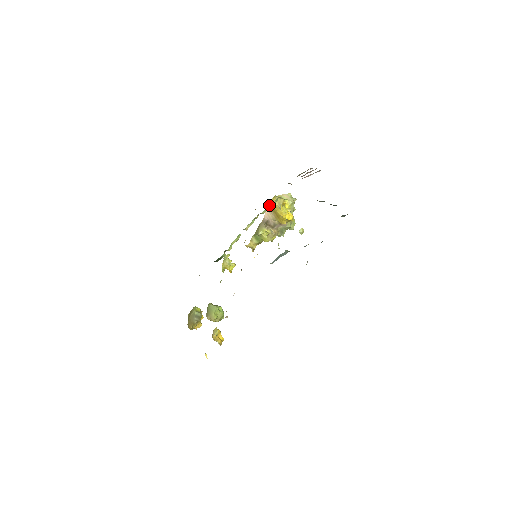
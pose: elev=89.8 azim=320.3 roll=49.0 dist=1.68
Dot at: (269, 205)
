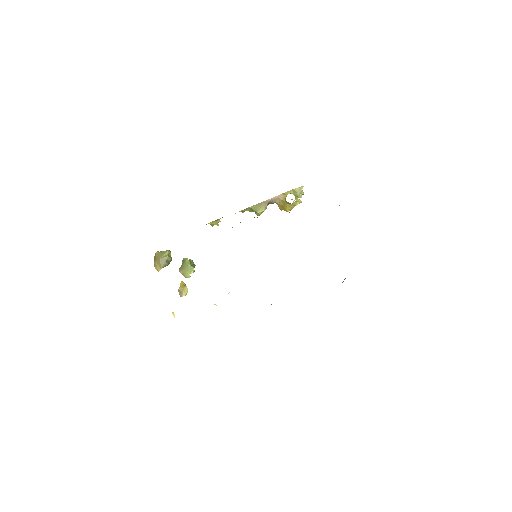
Dot at: (283, 195)
